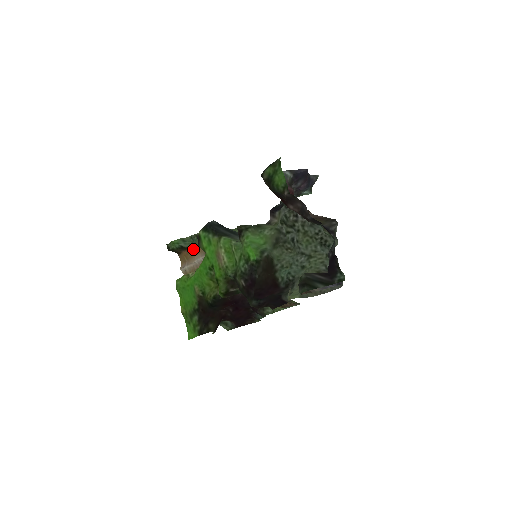
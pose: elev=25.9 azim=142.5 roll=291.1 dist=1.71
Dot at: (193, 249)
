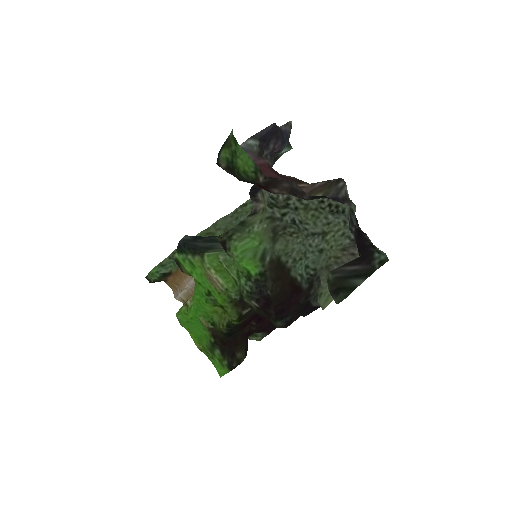
Dot at: (178, 272)
